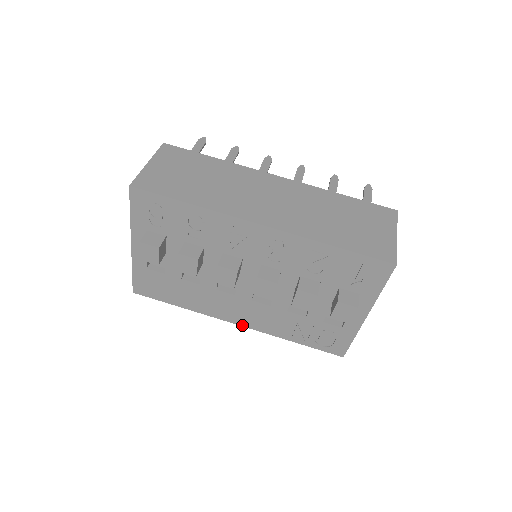
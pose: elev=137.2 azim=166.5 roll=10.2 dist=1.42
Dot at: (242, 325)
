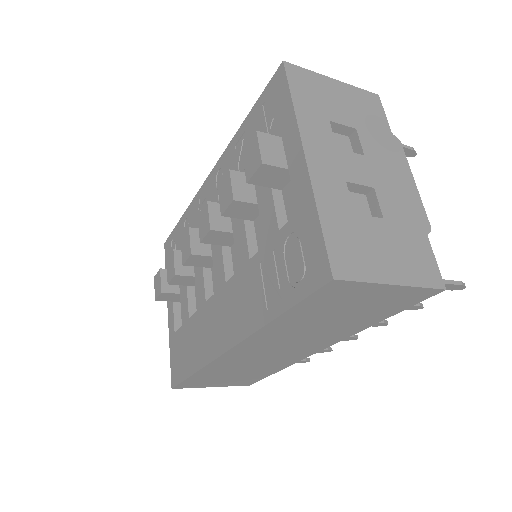
Dot at: (231, 346)
